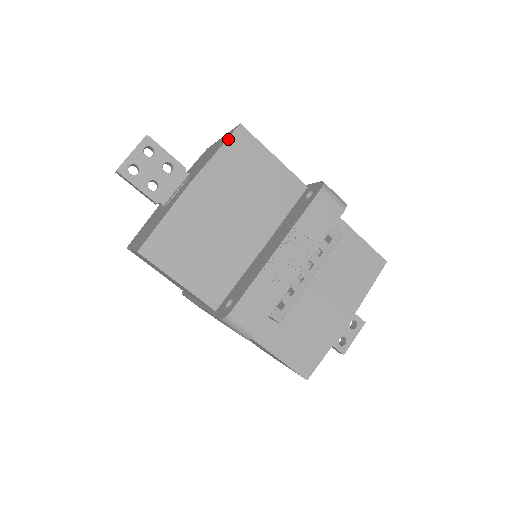
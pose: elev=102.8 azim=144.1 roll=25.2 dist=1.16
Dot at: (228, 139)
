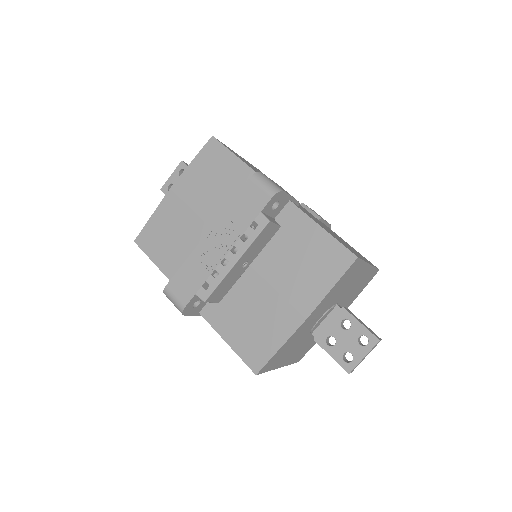
Dot at: (202, 150)
